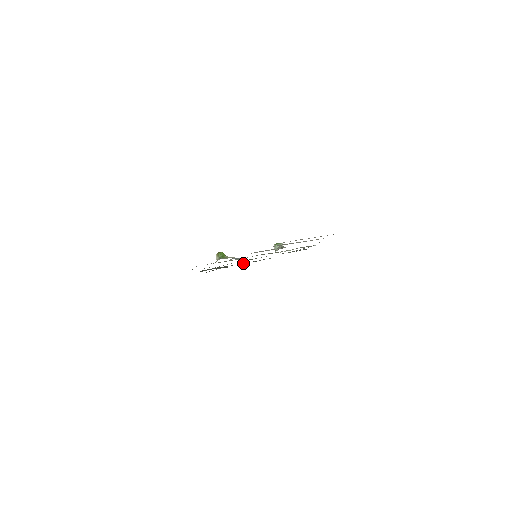
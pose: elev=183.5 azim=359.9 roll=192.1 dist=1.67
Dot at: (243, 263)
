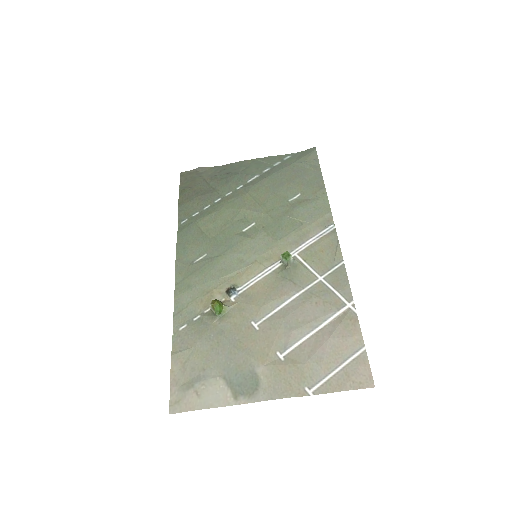
Dot at: (231, 183)
